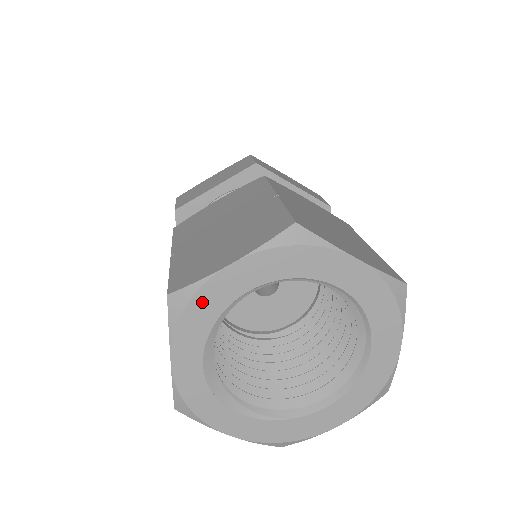
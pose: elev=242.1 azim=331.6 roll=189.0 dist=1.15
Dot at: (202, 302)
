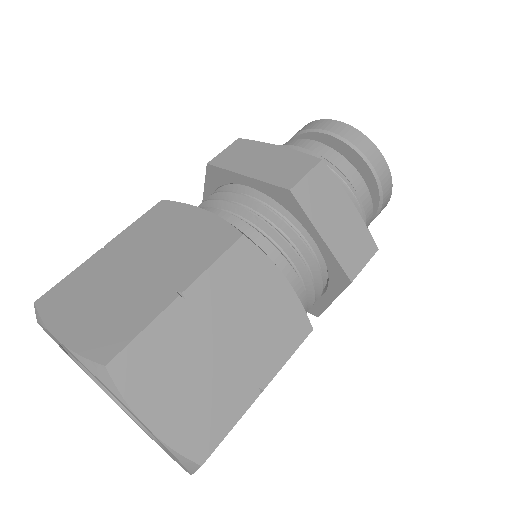
Dot at: (47, 331)
